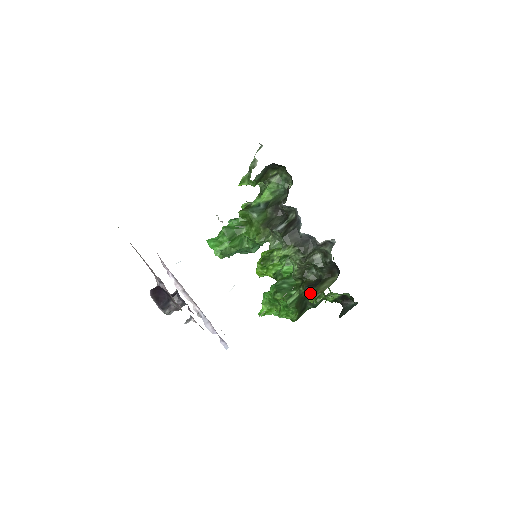
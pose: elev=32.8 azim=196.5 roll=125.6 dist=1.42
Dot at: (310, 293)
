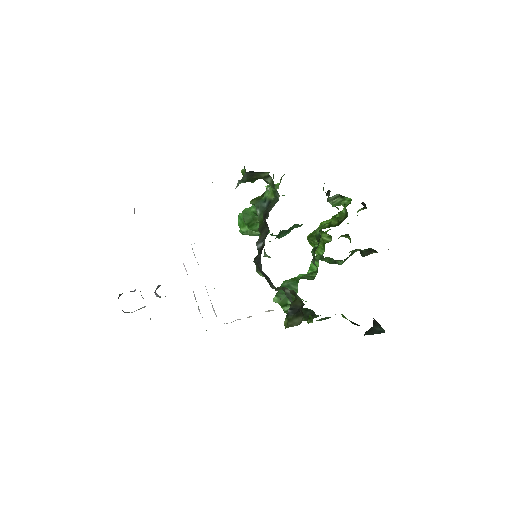
Dot at: (286, 318)
